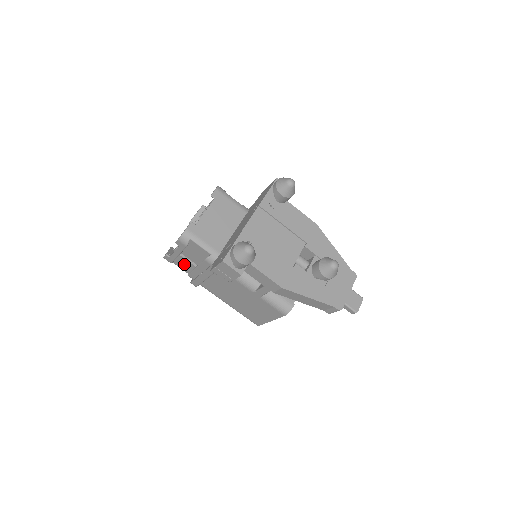
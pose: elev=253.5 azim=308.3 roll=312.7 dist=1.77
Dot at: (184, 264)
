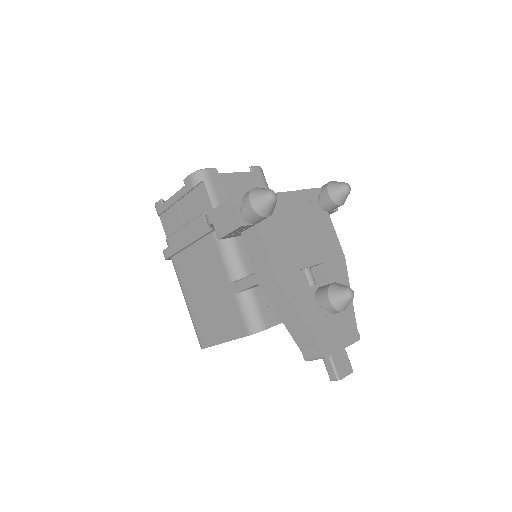
Dot at: (172, 223)
